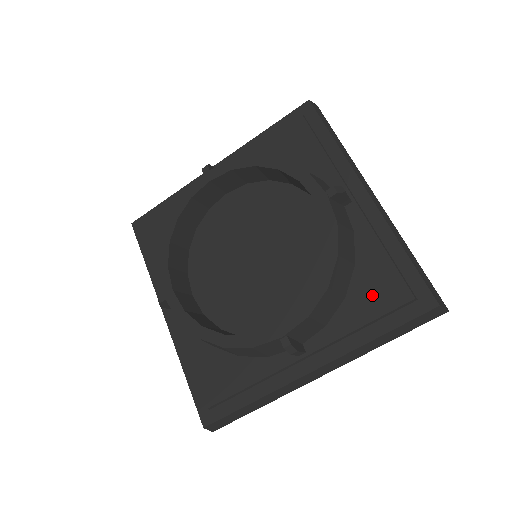
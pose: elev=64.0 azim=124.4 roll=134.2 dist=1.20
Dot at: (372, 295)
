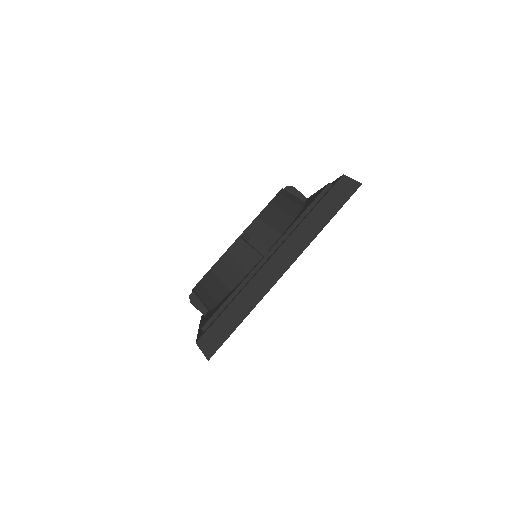
Dot at: (308, 204)
